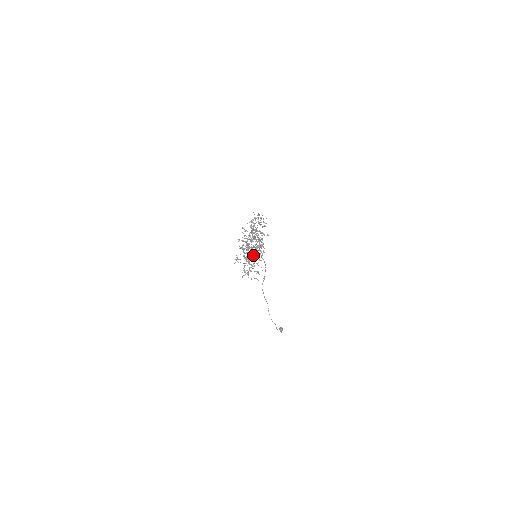
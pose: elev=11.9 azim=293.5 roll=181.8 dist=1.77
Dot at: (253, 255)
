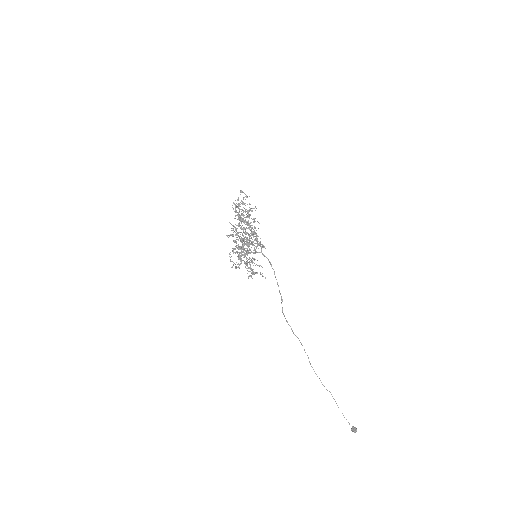
Dot at: (245, 239)
